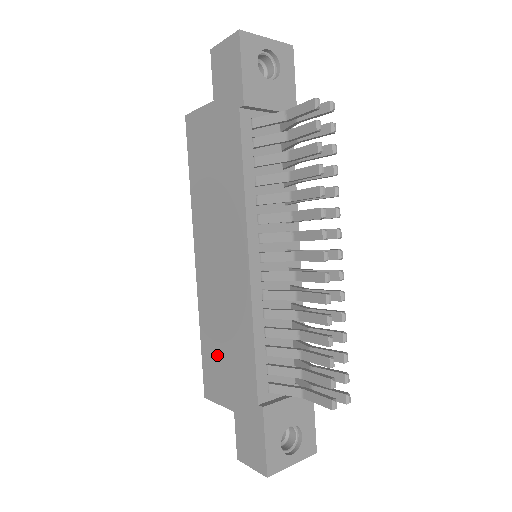
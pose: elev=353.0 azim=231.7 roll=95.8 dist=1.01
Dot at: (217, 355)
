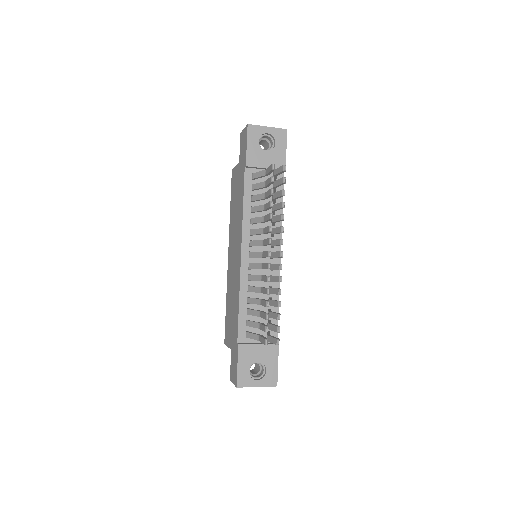
Dot at: (229, 315)
